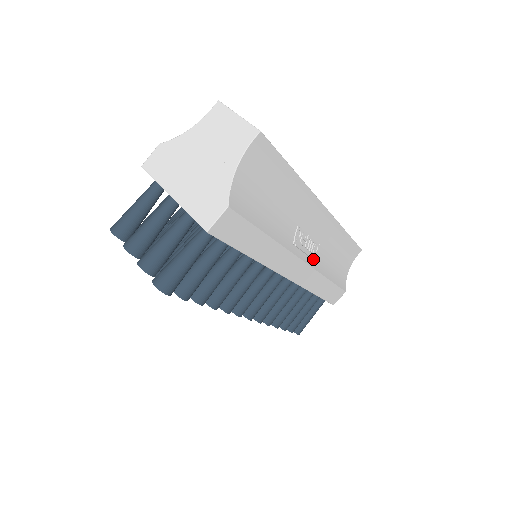
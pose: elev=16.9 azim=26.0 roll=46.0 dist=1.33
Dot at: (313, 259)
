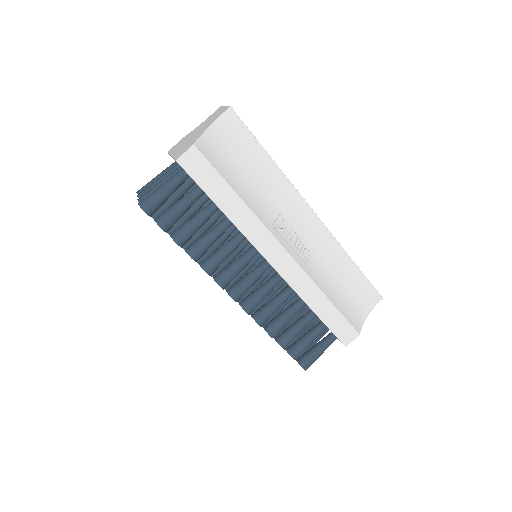
Dot at: (302, 259)
